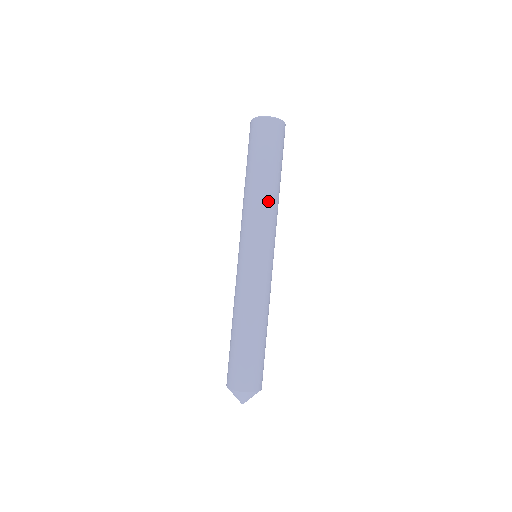
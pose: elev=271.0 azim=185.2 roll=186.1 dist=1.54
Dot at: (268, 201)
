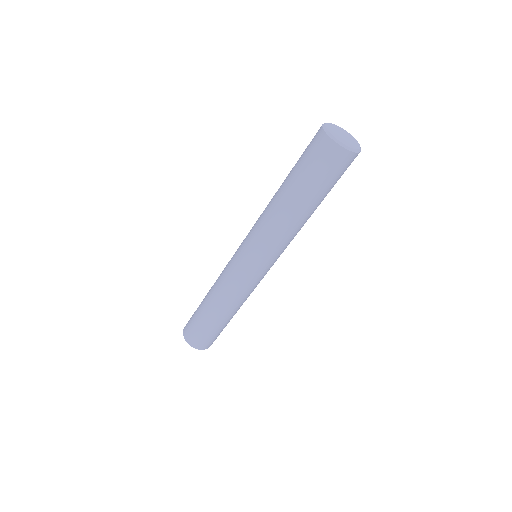
Dot at: (297, 229)
